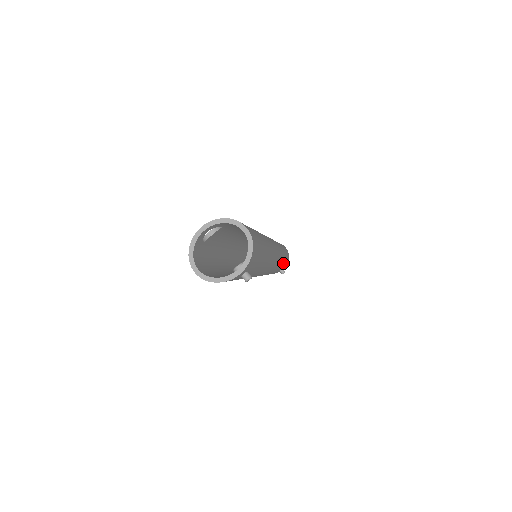
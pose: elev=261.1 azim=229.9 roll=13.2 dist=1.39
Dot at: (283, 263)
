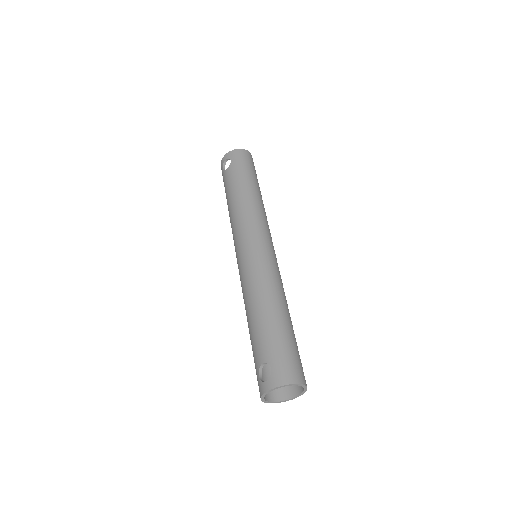
Dot at: occluded
